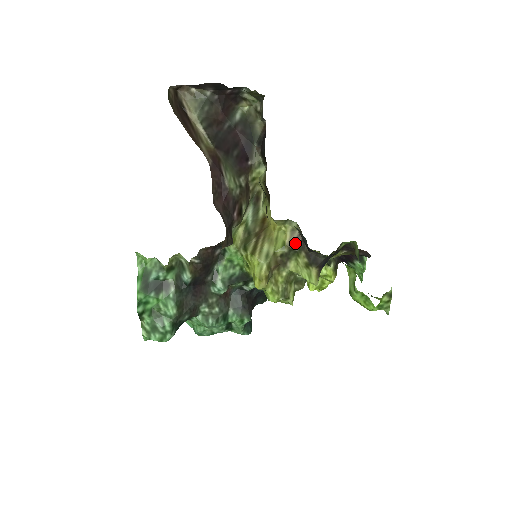
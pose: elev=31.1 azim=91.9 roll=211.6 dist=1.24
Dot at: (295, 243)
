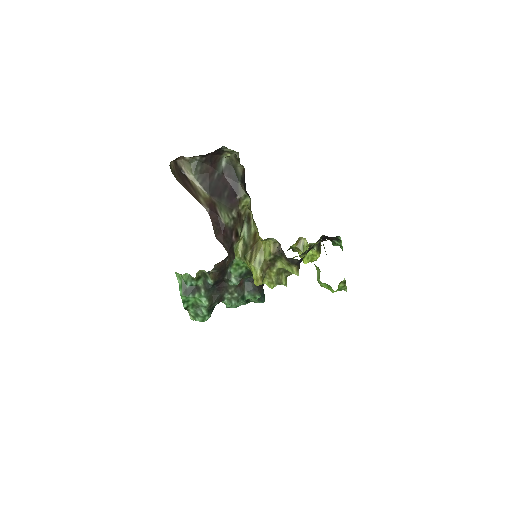
Dot at: (277, 252)
